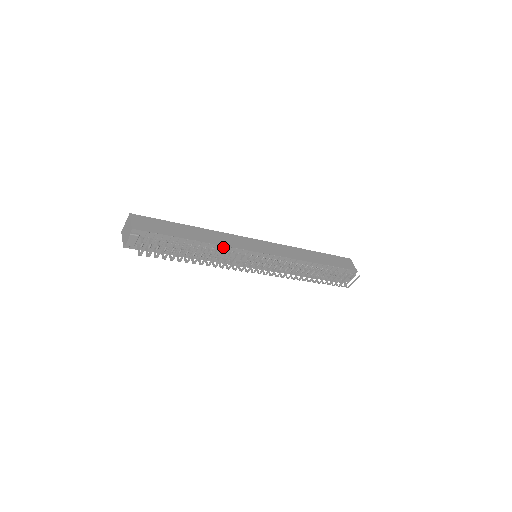
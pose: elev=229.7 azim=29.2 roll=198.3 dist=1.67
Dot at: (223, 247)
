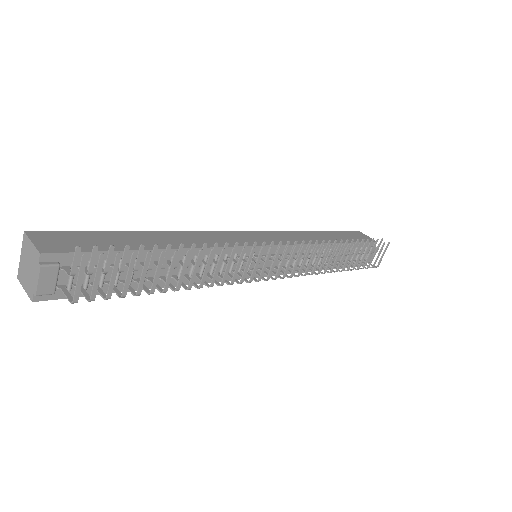
Dot at: (215, 245)
